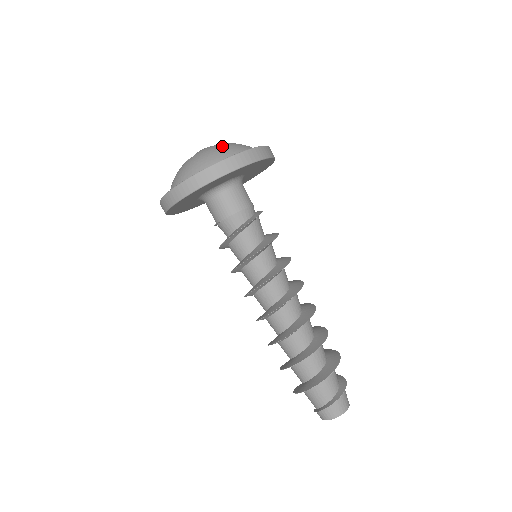
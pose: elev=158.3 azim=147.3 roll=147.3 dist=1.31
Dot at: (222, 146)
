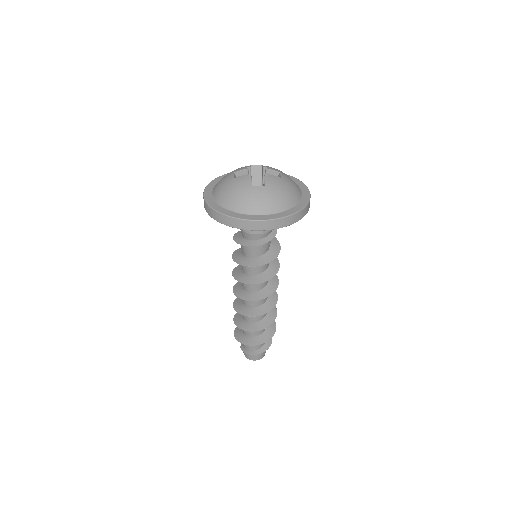
Dot at: (247, 193)
